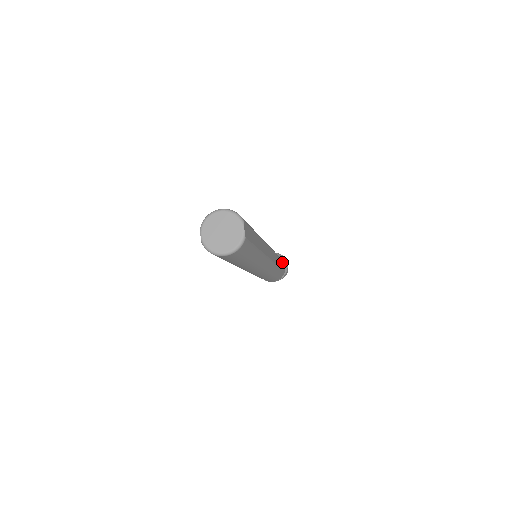
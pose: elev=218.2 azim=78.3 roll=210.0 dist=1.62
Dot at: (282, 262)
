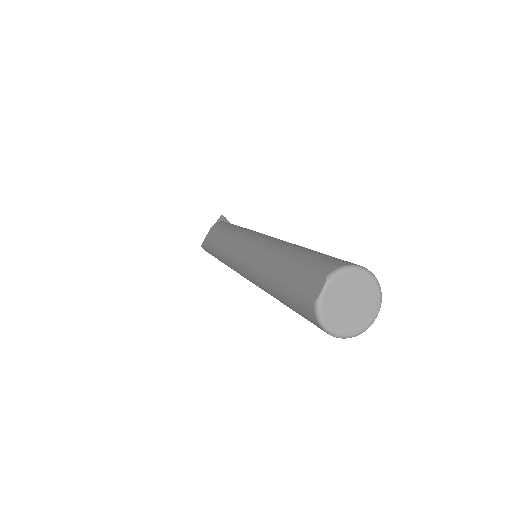
Dot at: occluded
